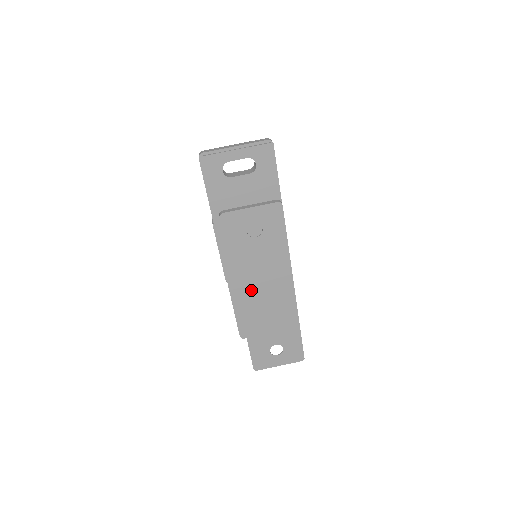
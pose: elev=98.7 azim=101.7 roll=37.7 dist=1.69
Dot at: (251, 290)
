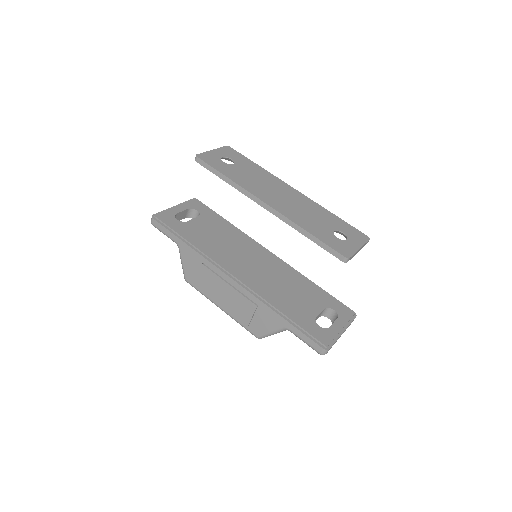
Dot at: (267, 195)
